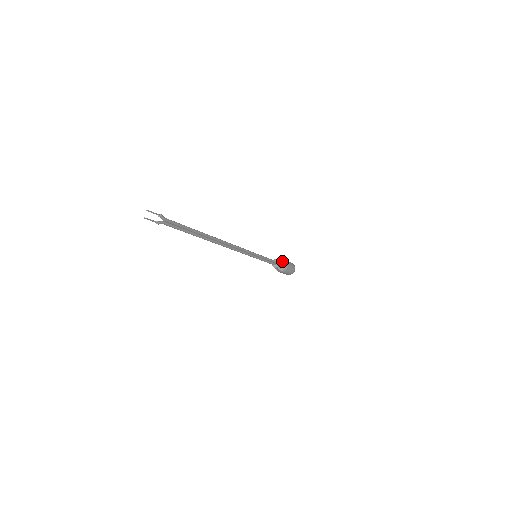
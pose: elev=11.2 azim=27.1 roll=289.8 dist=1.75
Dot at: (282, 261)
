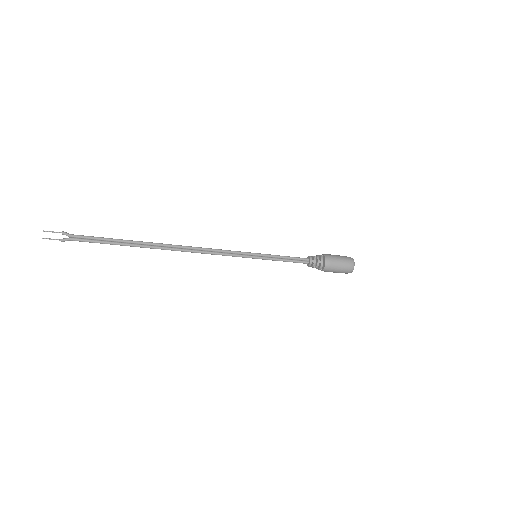
Dot at: (318, 256)
